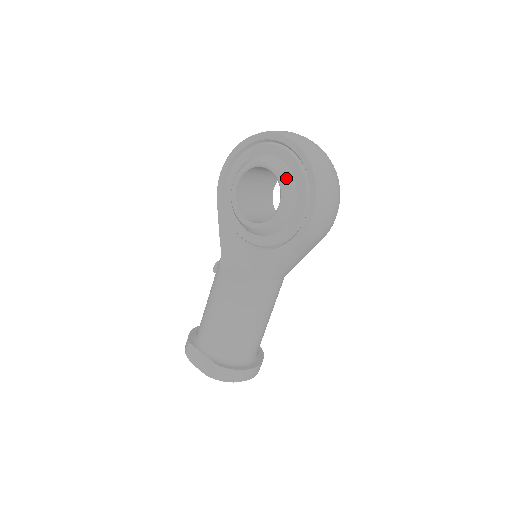
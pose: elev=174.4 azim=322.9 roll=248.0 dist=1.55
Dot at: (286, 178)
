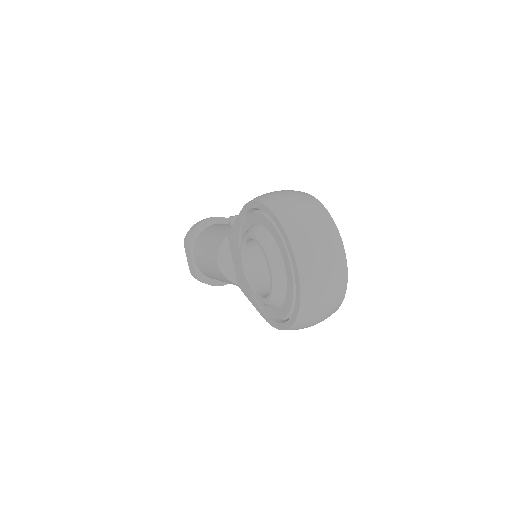
Dot at: (276, 297)
